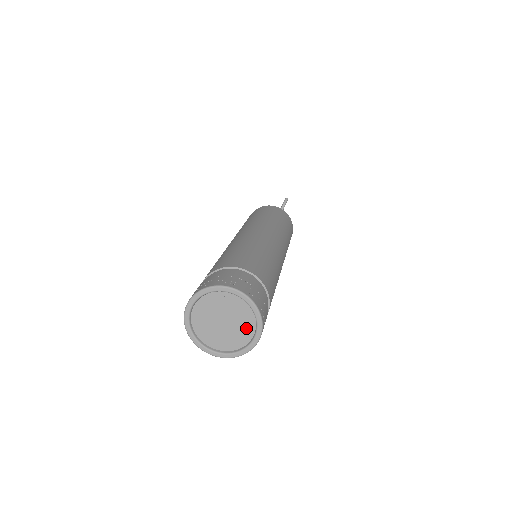
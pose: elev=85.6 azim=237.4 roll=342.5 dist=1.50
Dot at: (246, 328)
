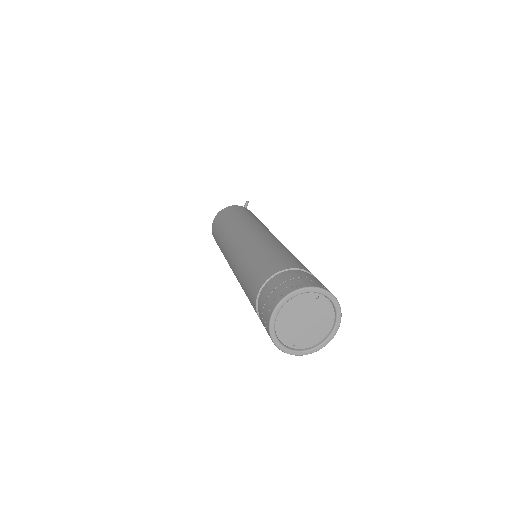
Dot at: (323, 329)
